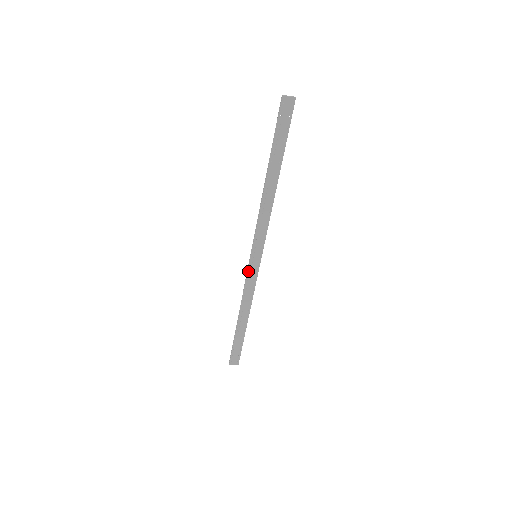
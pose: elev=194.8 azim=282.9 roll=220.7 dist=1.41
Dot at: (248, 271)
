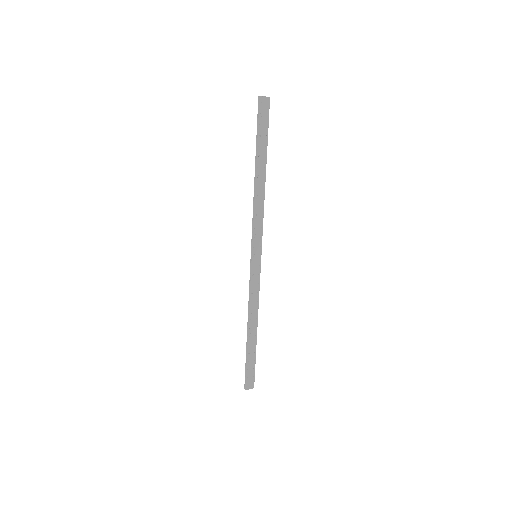
Dot at: (251, 273)
